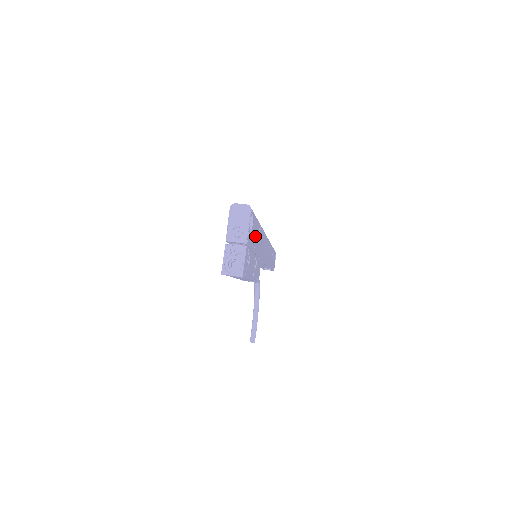
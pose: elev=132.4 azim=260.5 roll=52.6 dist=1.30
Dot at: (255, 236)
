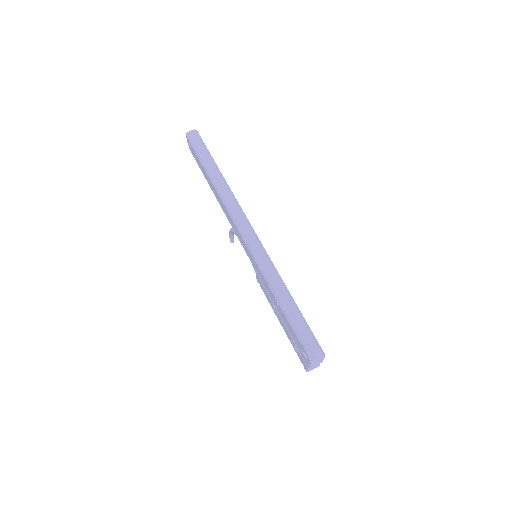
Dot at: occluded
